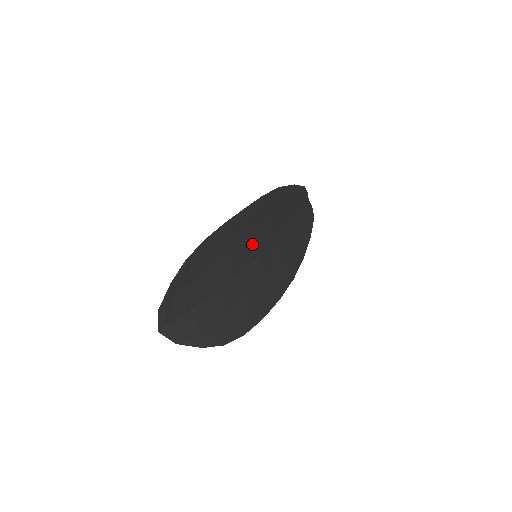
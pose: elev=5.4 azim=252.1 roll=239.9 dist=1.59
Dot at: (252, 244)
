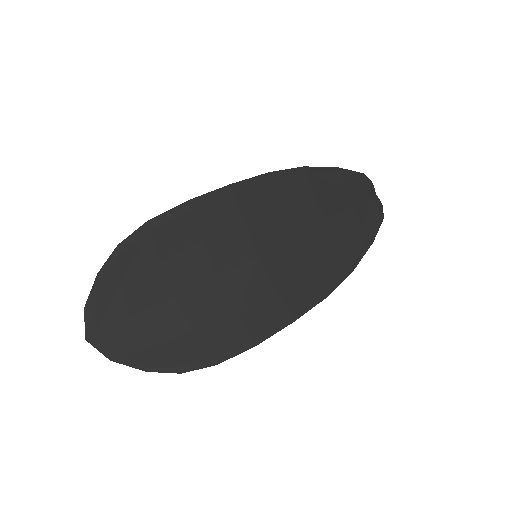
Dot at: (244, 237)
